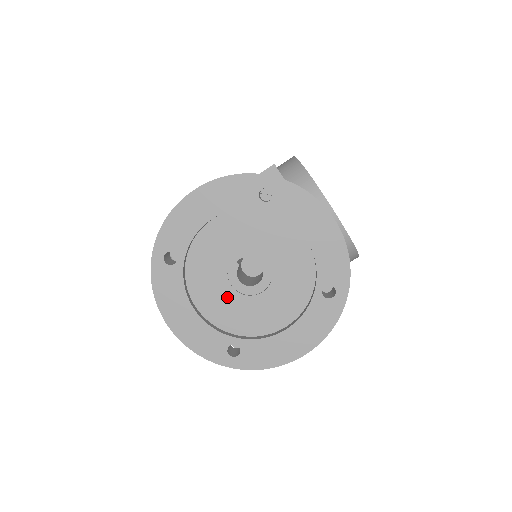
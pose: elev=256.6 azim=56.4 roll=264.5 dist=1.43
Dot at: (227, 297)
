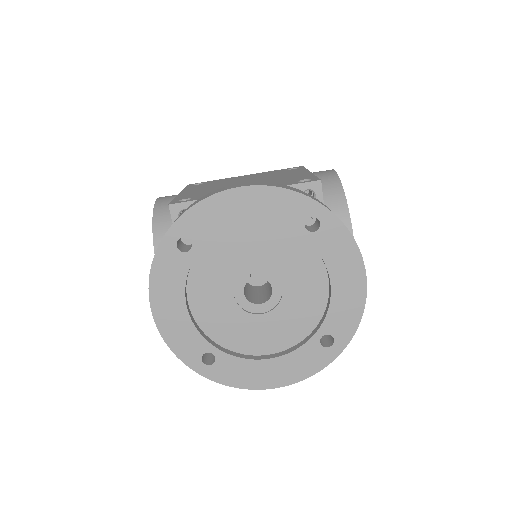
Dot at: (224, 304)
